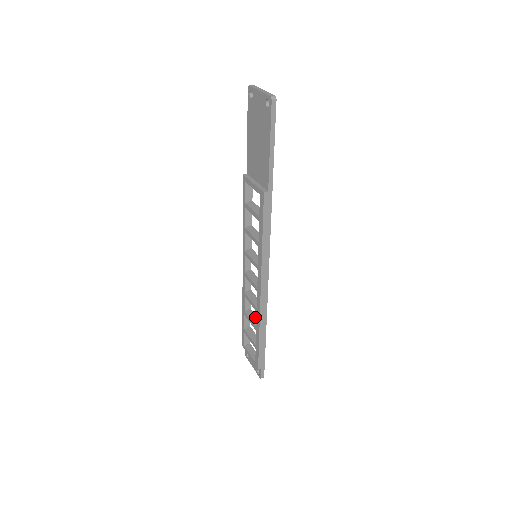
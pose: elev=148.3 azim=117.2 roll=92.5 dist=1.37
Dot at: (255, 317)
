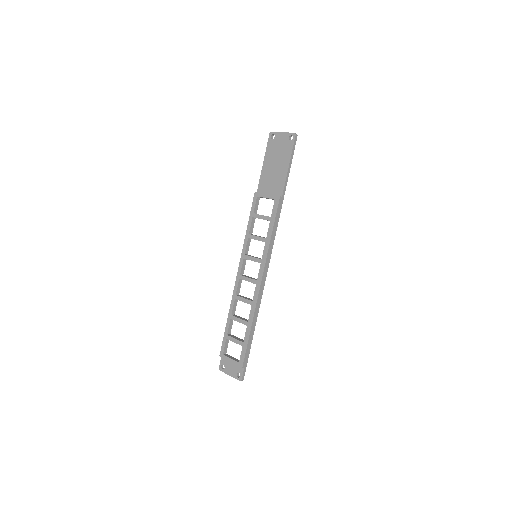
Dot at: (242, 318)
